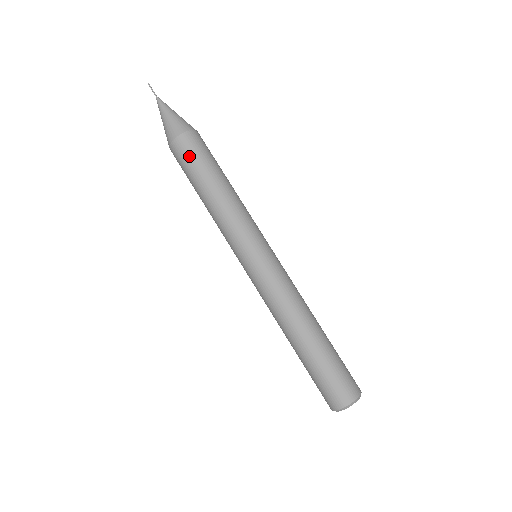
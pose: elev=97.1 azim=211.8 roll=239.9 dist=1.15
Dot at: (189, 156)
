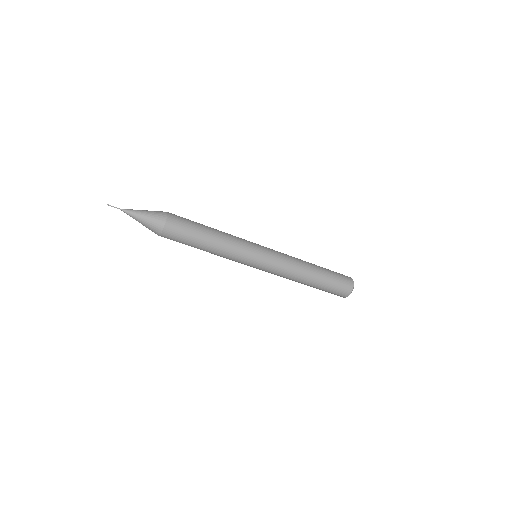
Dot at: (179, 238)
